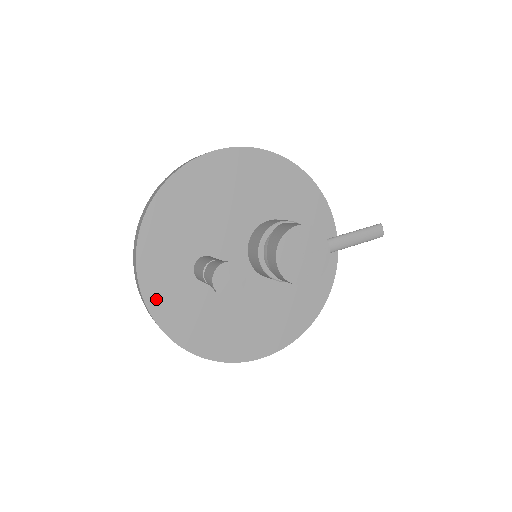
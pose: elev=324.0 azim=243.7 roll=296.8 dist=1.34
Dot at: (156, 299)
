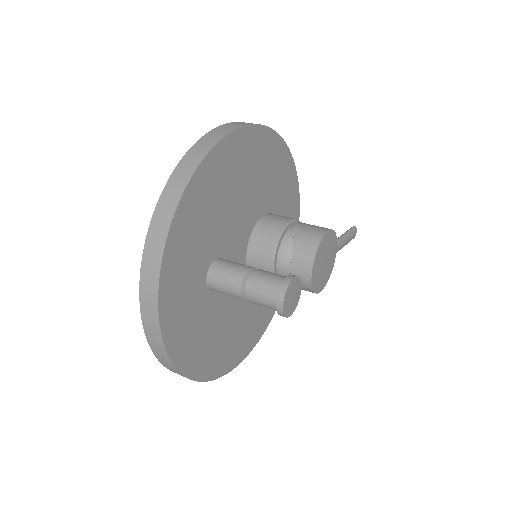
Dot at: (170, 319)
